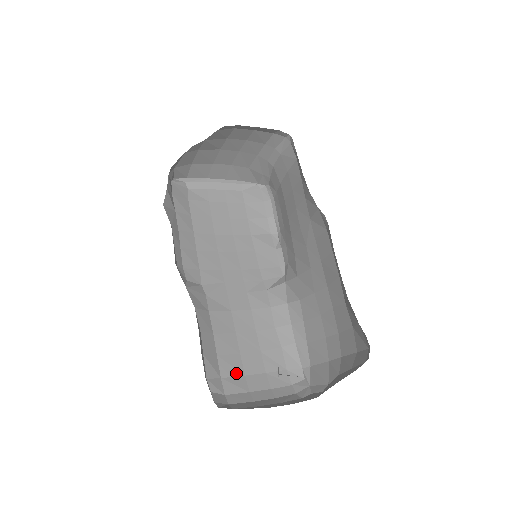
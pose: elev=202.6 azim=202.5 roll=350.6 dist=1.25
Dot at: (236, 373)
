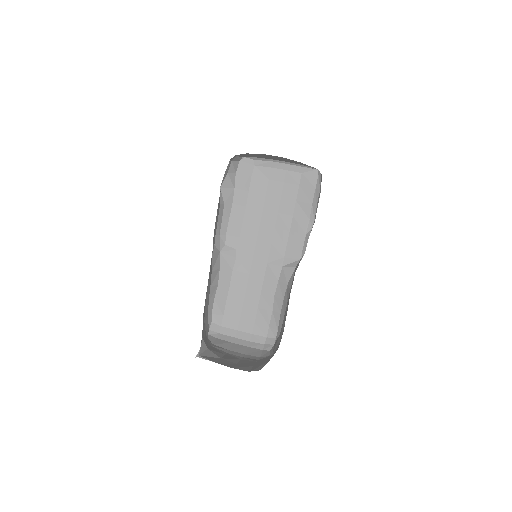
Dot at: (235, 315)
